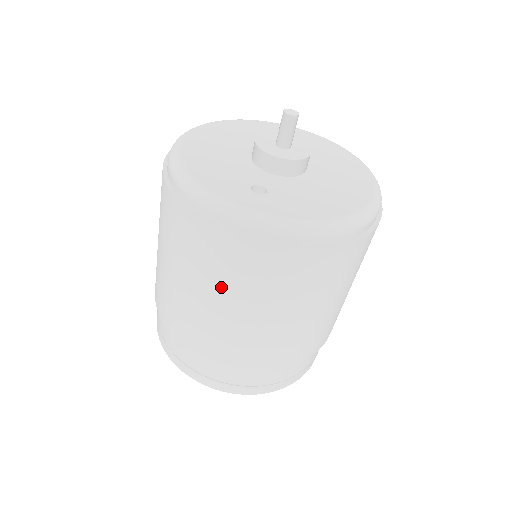
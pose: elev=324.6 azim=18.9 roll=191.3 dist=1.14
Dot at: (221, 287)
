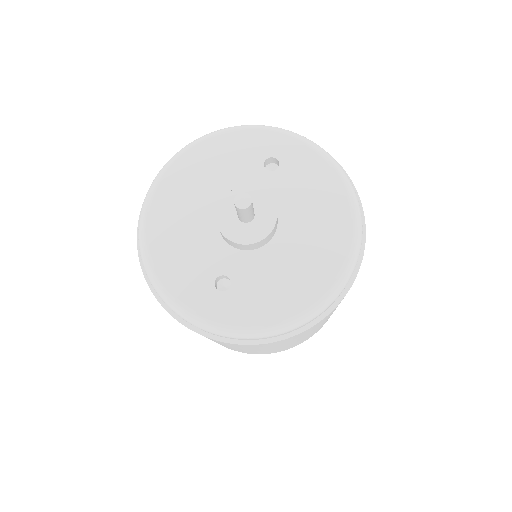
Dot at: occluded
